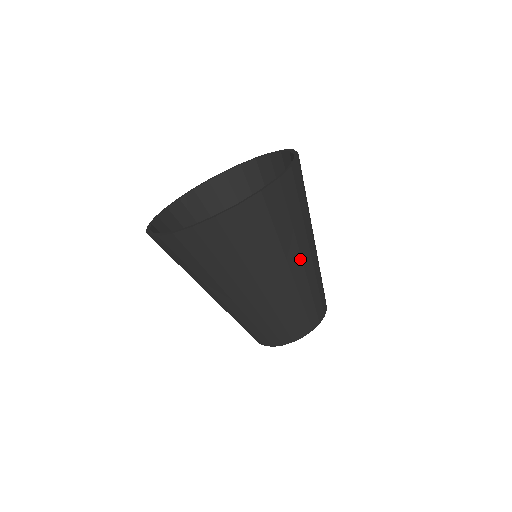
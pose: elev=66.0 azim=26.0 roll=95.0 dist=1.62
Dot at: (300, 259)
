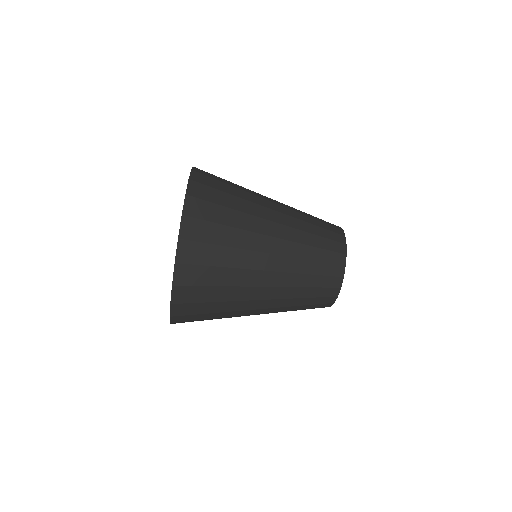
Dot at: (264, 272)
